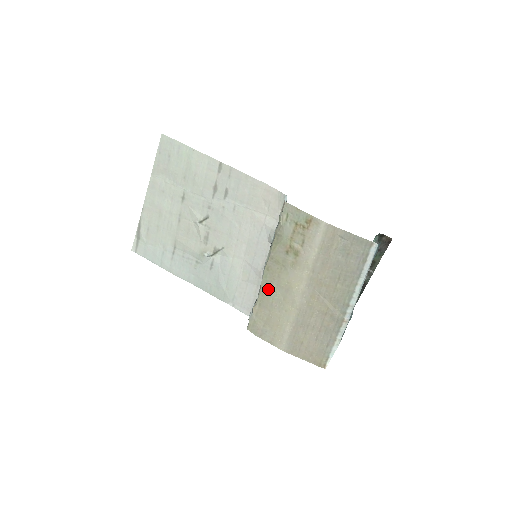
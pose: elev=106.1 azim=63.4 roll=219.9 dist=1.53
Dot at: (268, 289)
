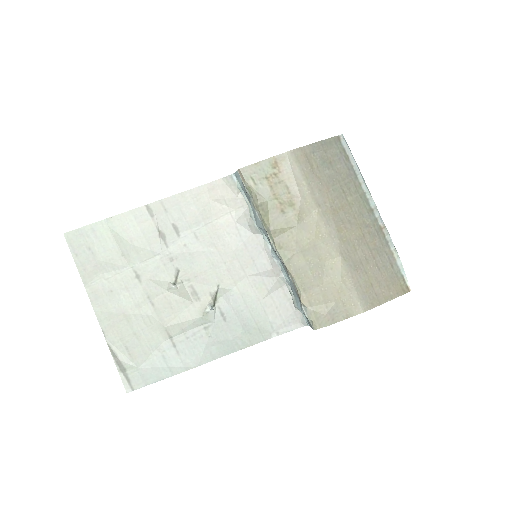
Dot at: (298, 266)
